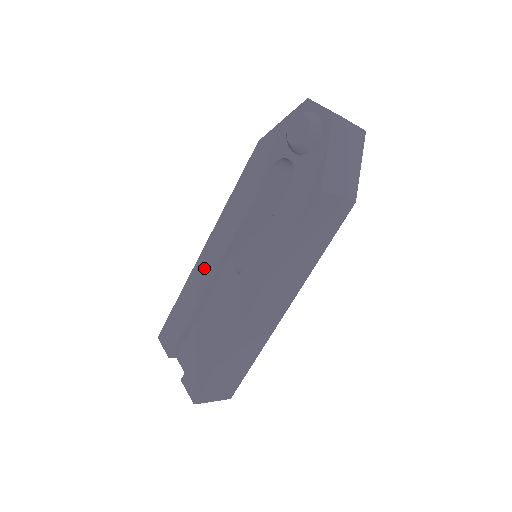
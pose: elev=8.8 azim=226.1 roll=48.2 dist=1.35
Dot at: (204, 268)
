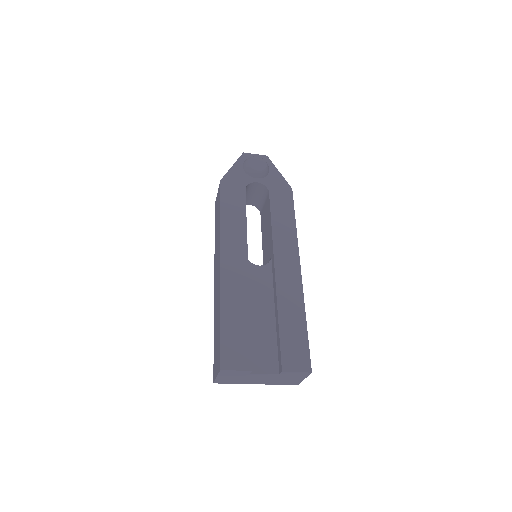
Dot at: (234, 274)
